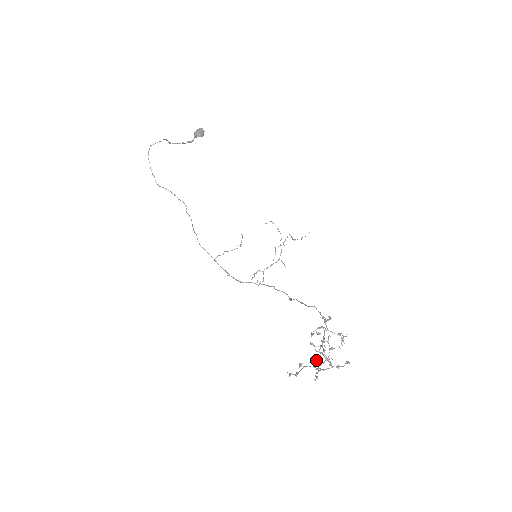
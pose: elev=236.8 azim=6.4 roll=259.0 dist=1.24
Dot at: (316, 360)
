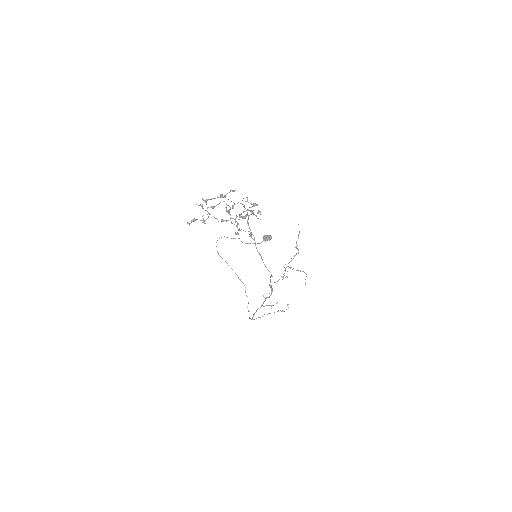
Dot at: (213, 206)
